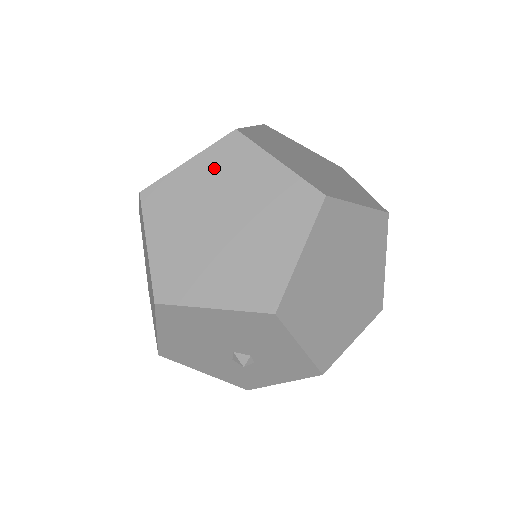
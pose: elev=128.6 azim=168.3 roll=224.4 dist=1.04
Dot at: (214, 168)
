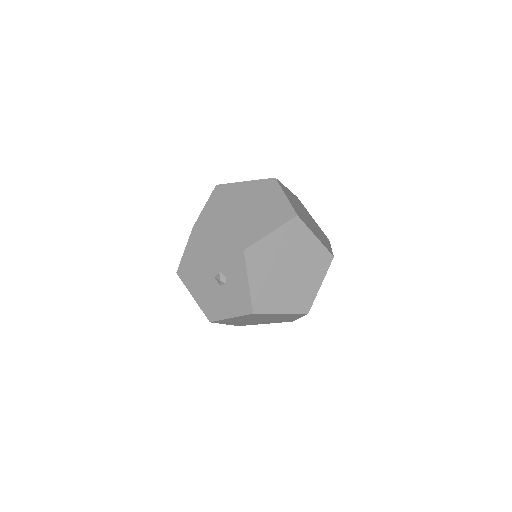
Dot at: occluded
